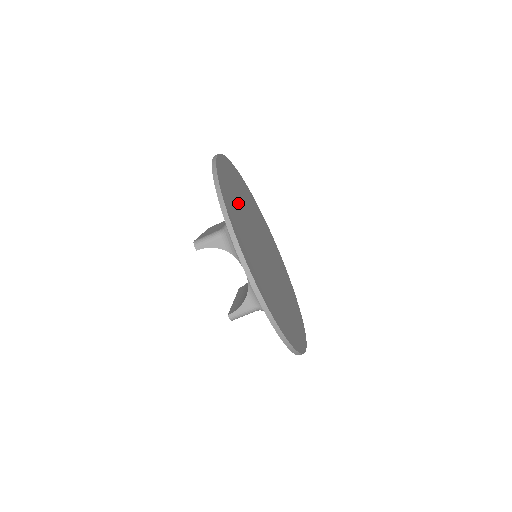
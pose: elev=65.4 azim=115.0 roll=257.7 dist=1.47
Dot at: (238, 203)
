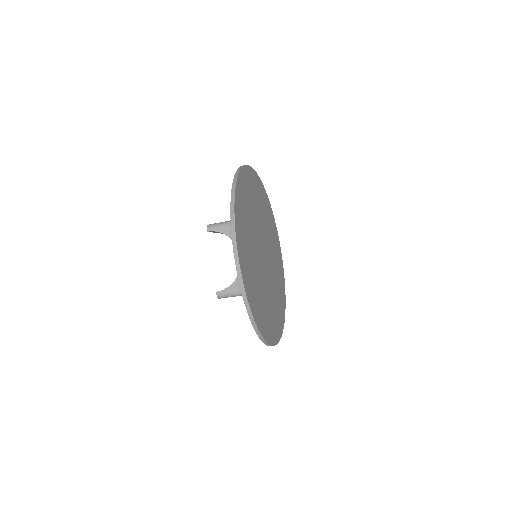
Dot at: (252, 205)
